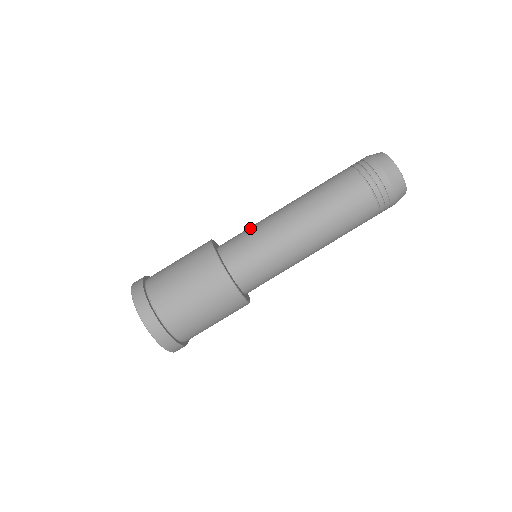
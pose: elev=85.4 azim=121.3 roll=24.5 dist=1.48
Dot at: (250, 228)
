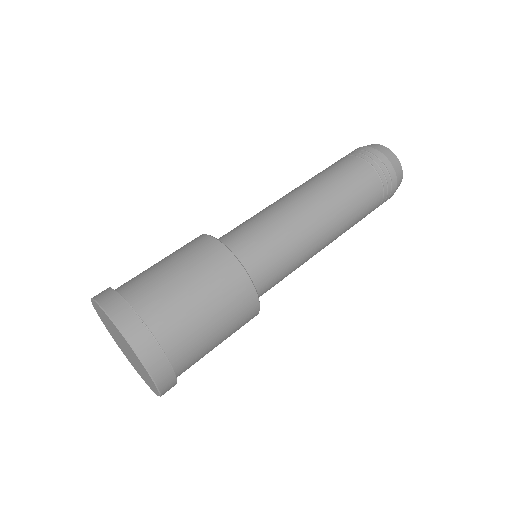
Dot at: (254, 220)
